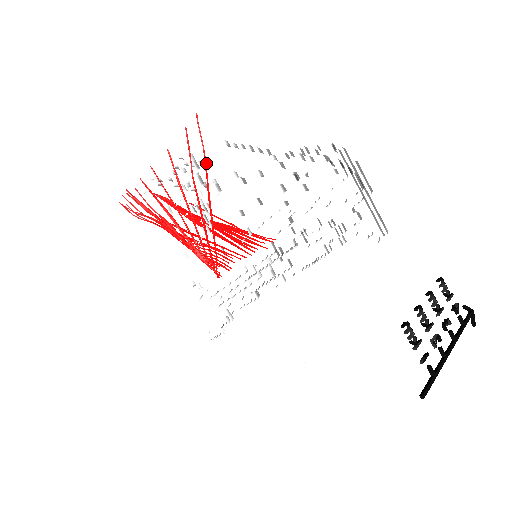
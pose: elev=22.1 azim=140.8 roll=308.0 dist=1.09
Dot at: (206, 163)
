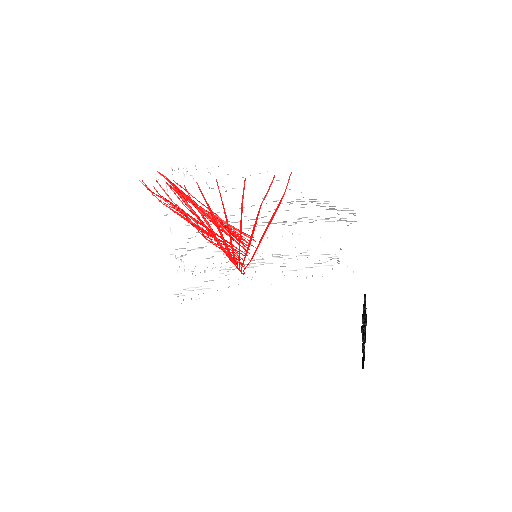
Dot at: (280, 203)
